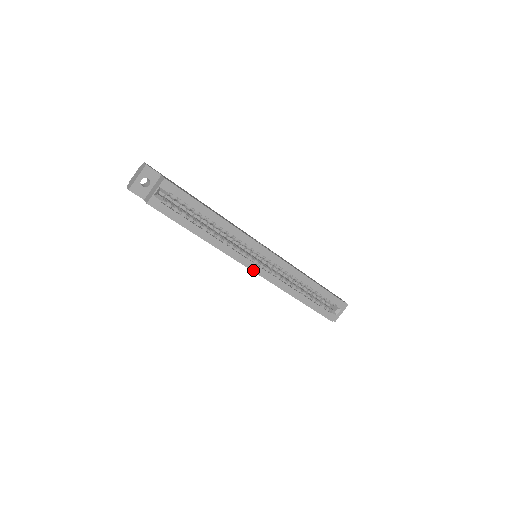
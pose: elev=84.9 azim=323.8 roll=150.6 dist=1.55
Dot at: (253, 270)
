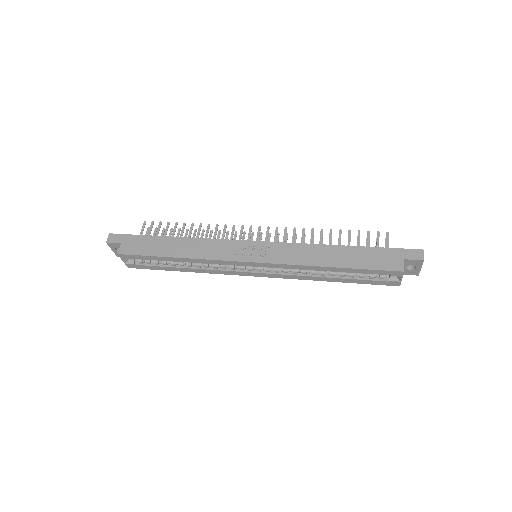
Dot at: (254, 276)
